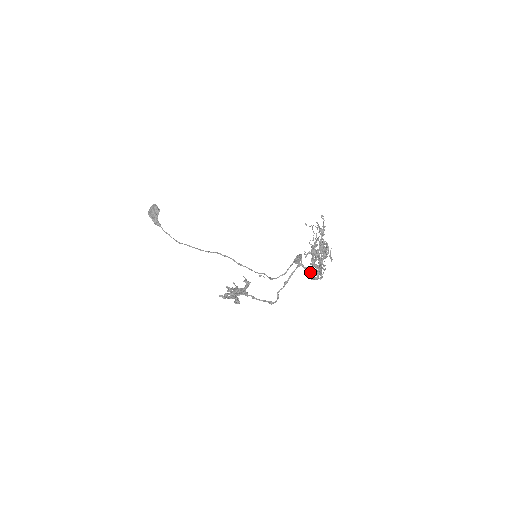
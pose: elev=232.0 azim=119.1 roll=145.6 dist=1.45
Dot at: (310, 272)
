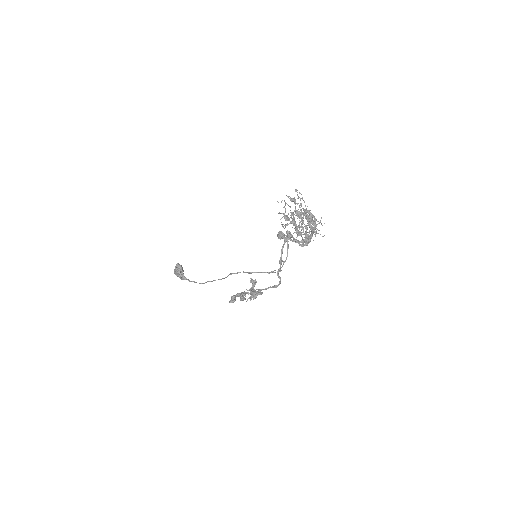
Dot at: occluded
